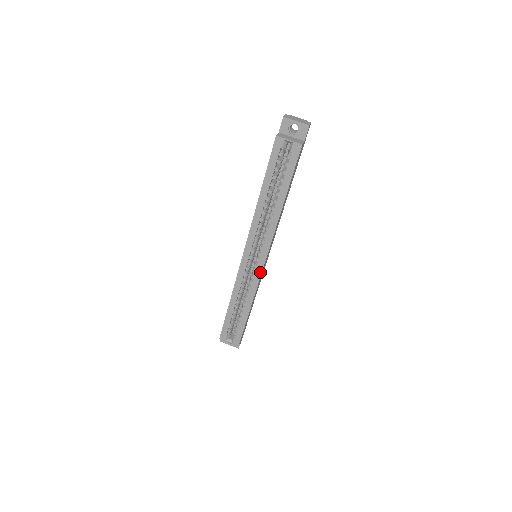
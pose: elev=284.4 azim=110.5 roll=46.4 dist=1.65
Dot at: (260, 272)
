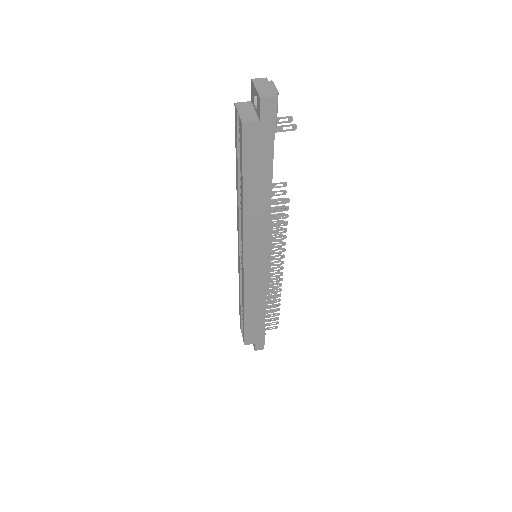
Dot at: (243, 274)
